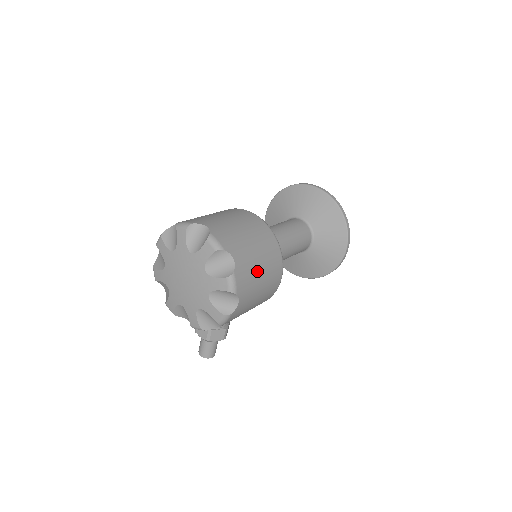
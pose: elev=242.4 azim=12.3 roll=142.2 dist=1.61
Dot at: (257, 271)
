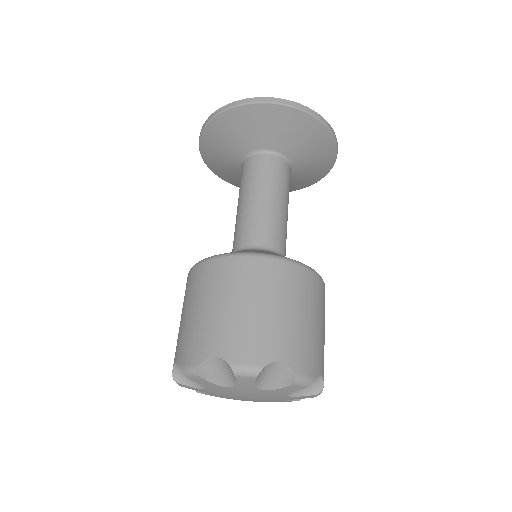
Dot at: occluded
